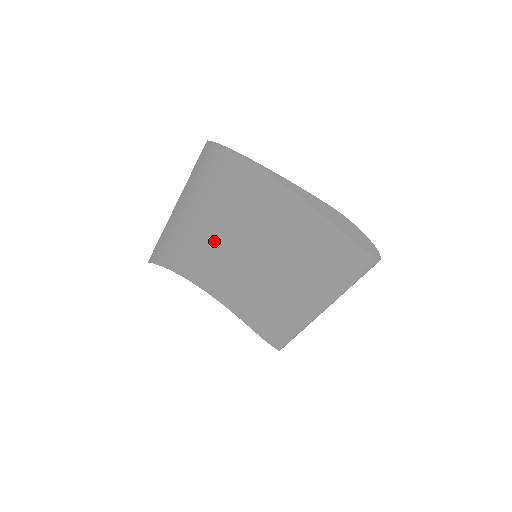
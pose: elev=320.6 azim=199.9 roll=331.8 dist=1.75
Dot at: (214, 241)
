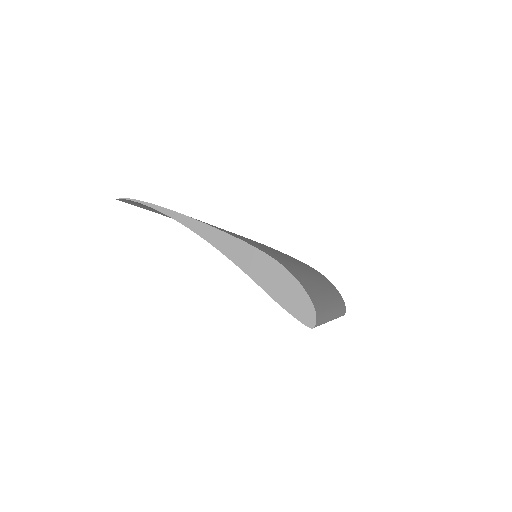
Dot at: occluded
